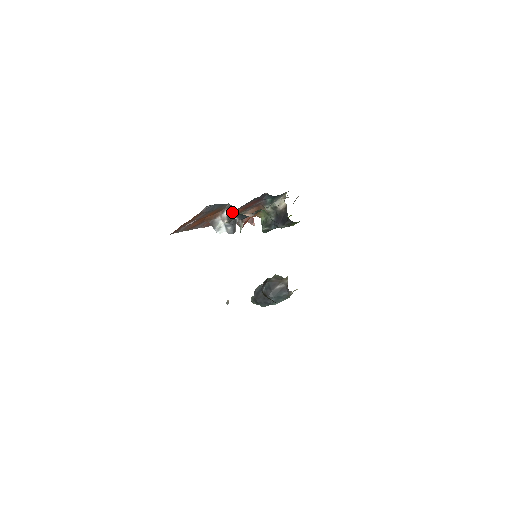
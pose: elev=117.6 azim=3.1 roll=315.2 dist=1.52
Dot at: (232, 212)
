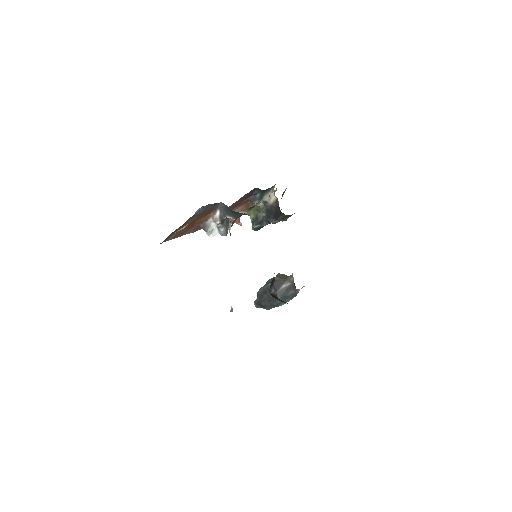
Dot at: (225, 211)
